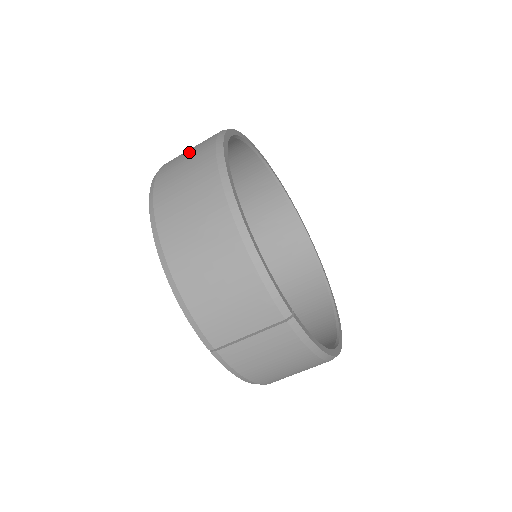
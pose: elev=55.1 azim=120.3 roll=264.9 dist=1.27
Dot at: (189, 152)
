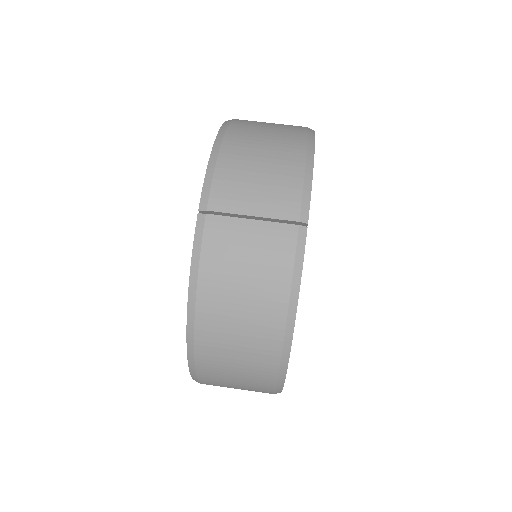
Dot at: occluded
